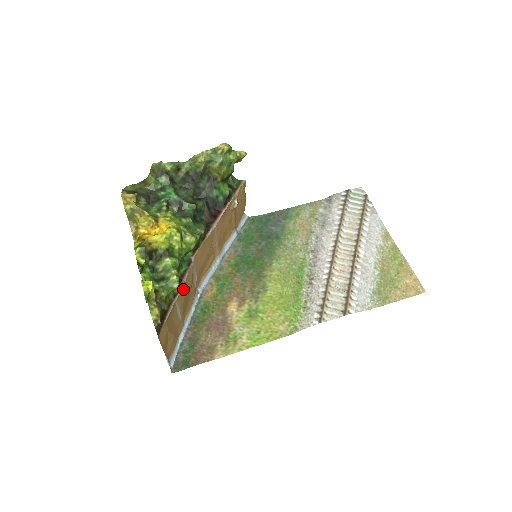
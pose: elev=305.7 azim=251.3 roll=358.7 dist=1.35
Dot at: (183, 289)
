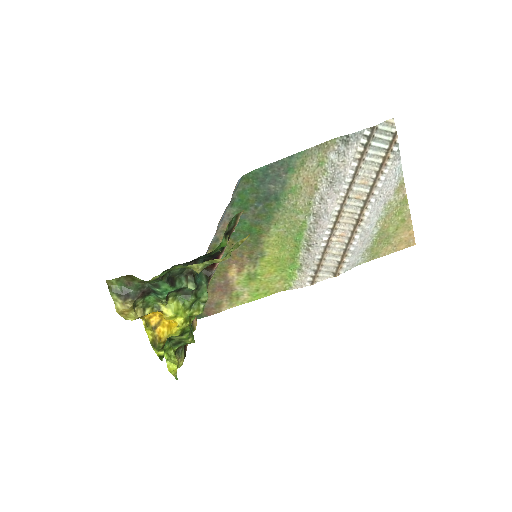
Dot at: occluded
